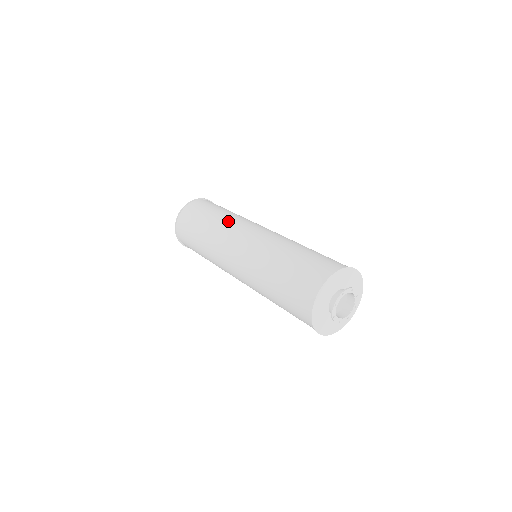
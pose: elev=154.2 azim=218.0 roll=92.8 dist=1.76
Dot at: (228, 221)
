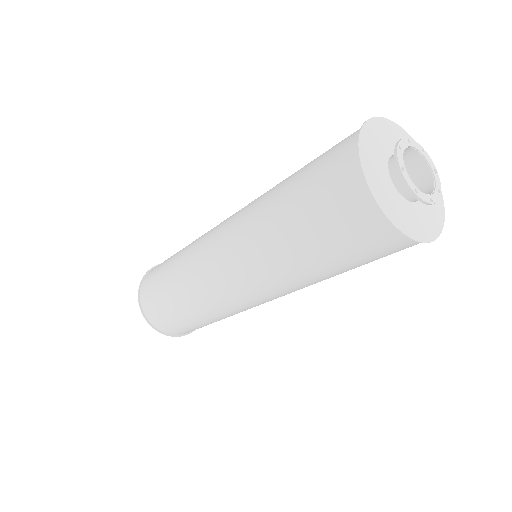
Dot at: (192, 244)
